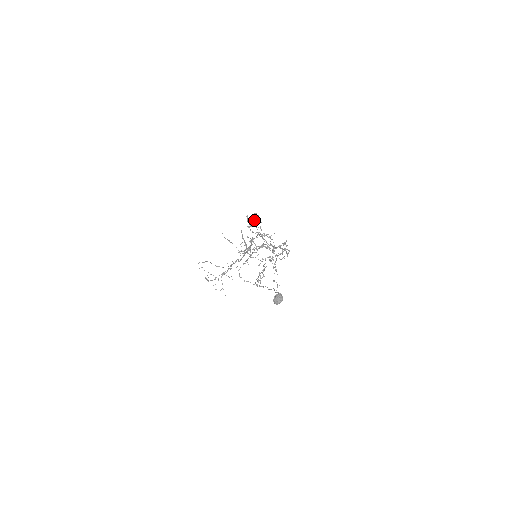
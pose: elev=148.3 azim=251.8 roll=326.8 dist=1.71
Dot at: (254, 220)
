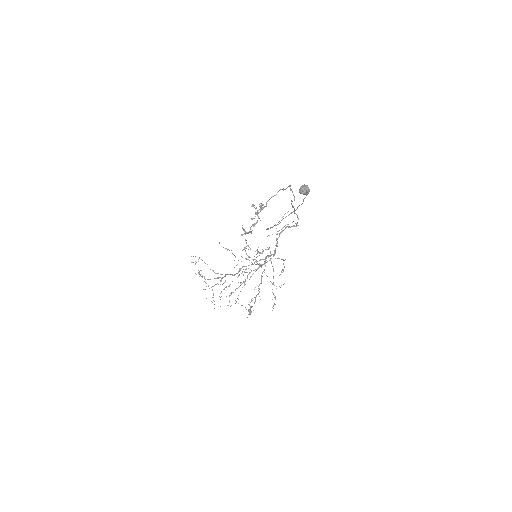
Dot at: (260, 207)
